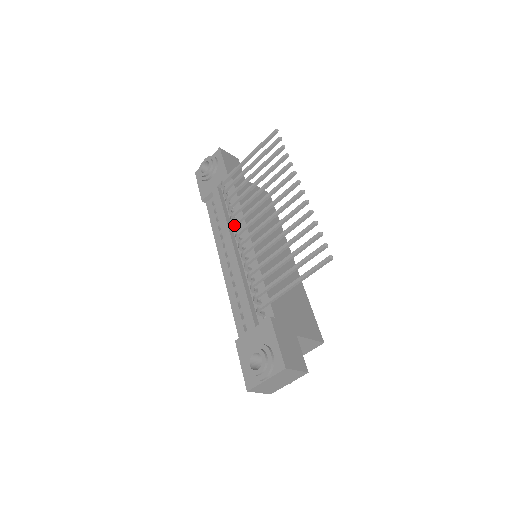
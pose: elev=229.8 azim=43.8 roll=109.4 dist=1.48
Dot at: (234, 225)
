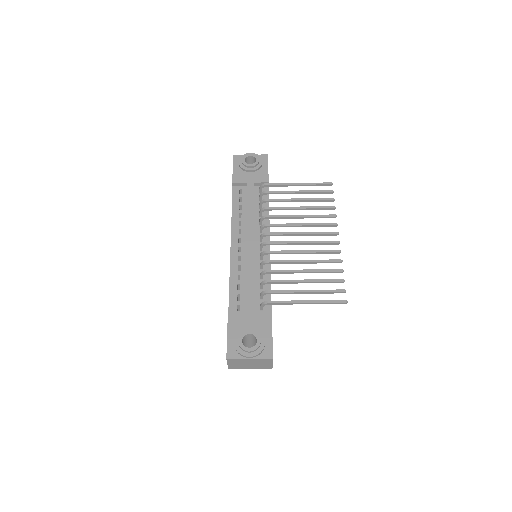
Dot at: (266, 225)
